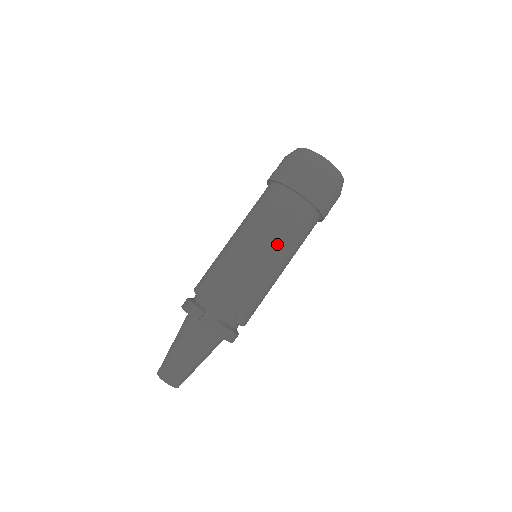
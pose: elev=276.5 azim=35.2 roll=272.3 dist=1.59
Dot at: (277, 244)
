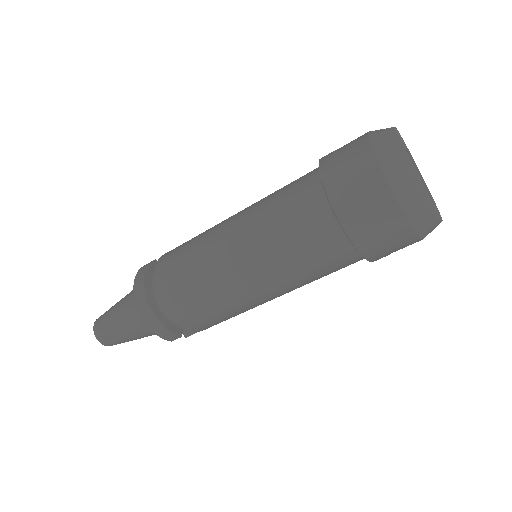
Dot at: occluded
